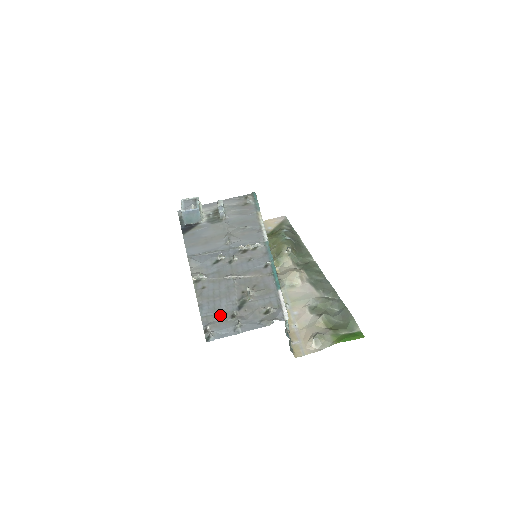
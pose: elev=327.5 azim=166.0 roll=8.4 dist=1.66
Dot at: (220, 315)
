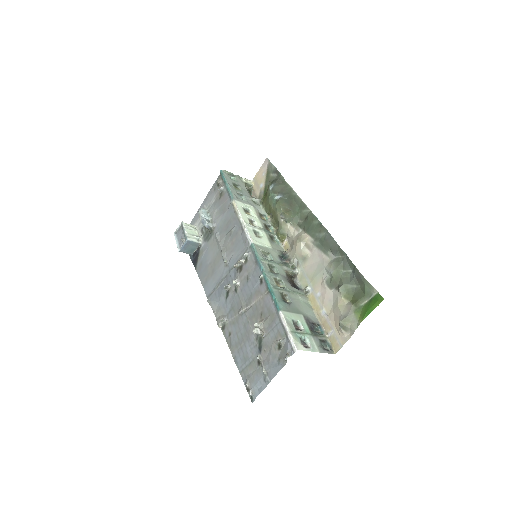
Dot at: (250, 365)
